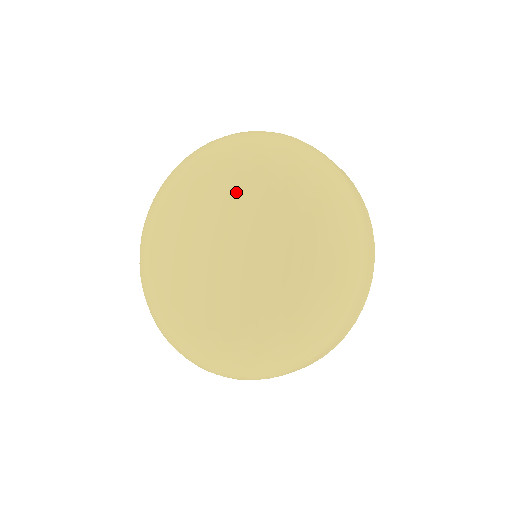
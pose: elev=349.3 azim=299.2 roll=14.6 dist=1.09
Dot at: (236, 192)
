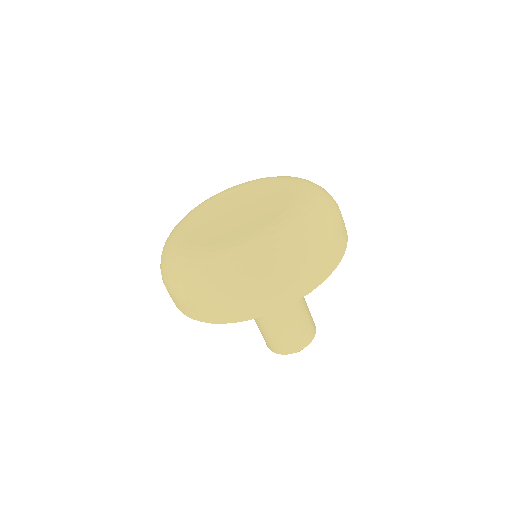
Dot at: (252, 190)
